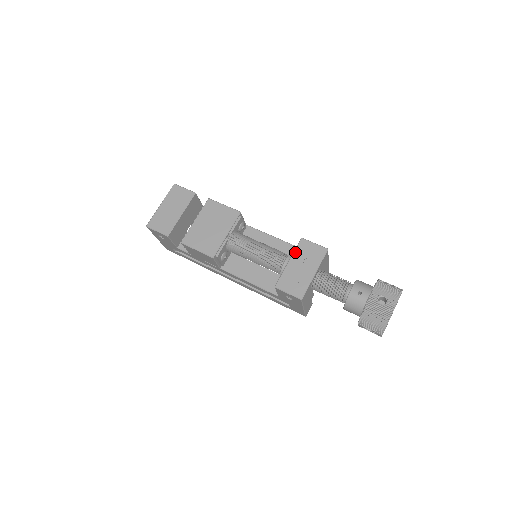
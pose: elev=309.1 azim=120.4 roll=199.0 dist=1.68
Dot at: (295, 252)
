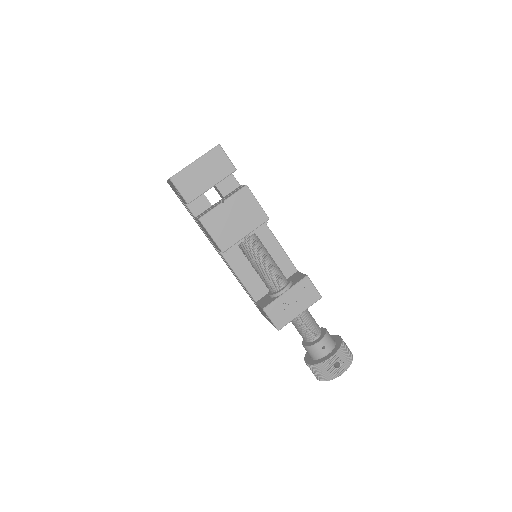
Dot at: (295, 286)
